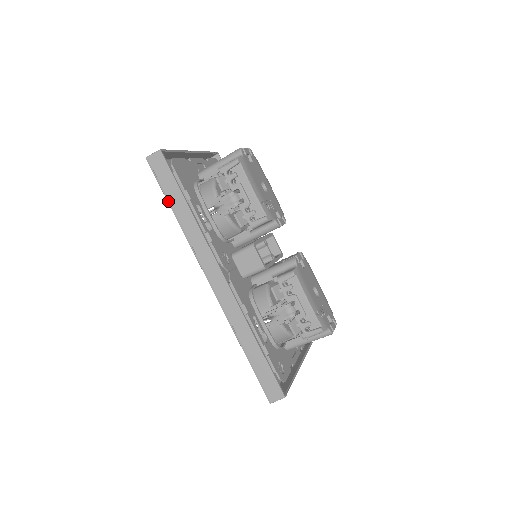
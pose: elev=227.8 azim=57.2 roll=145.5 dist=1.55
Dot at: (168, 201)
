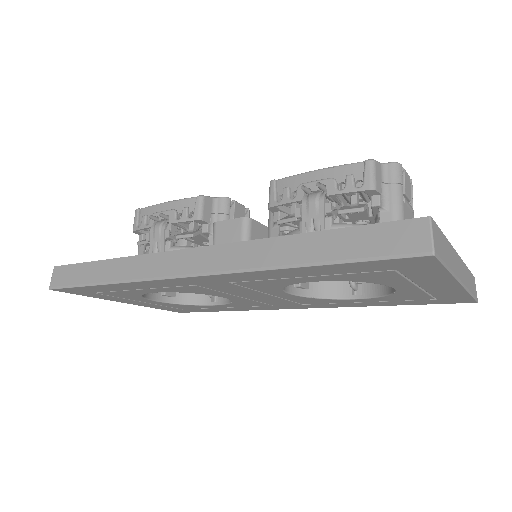
Dot at: (90, 285)
